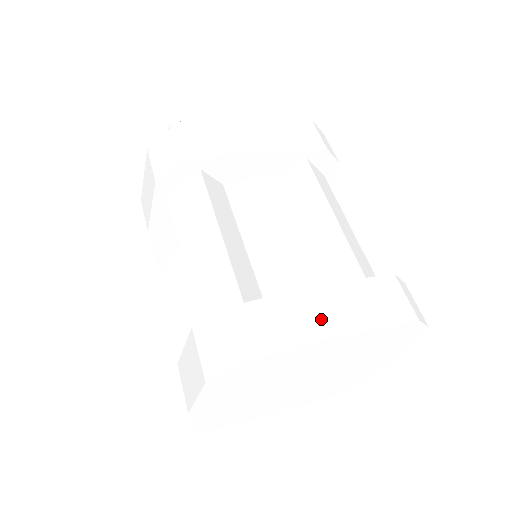
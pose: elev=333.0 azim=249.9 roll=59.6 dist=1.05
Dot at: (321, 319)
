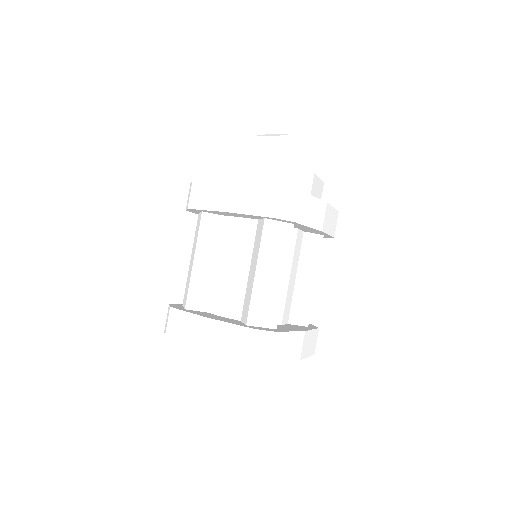
Dot at: (198, 336)
